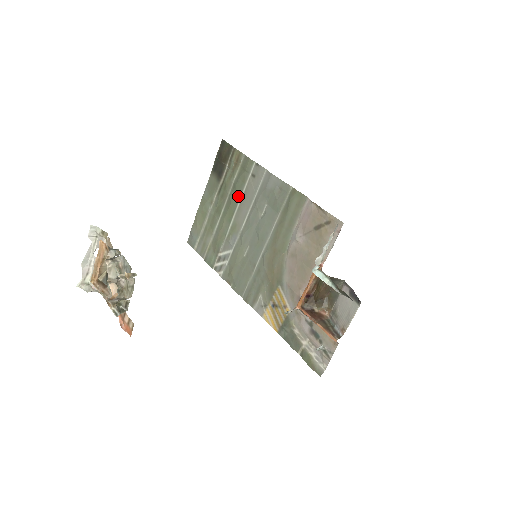
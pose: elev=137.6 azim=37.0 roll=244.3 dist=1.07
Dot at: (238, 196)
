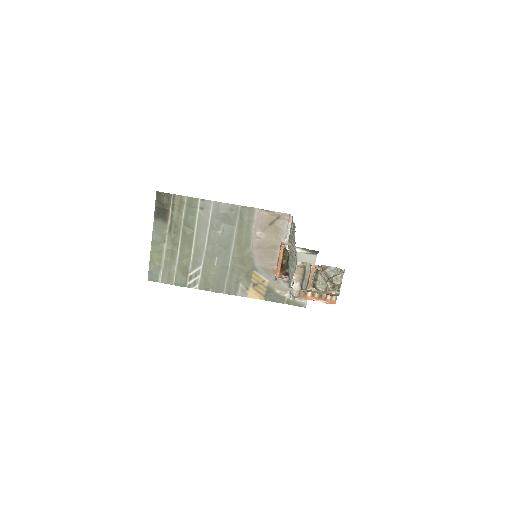
Dot at: (192, 227)
